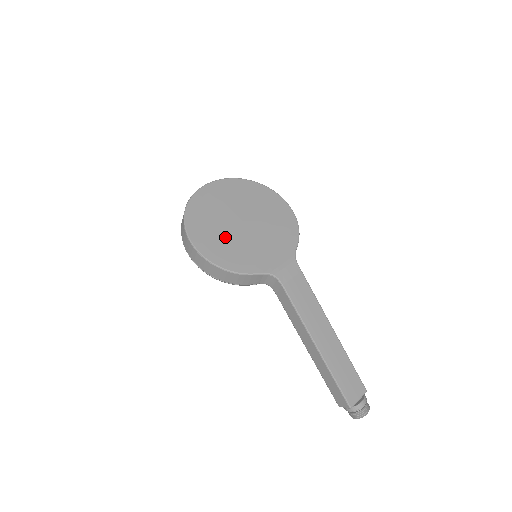
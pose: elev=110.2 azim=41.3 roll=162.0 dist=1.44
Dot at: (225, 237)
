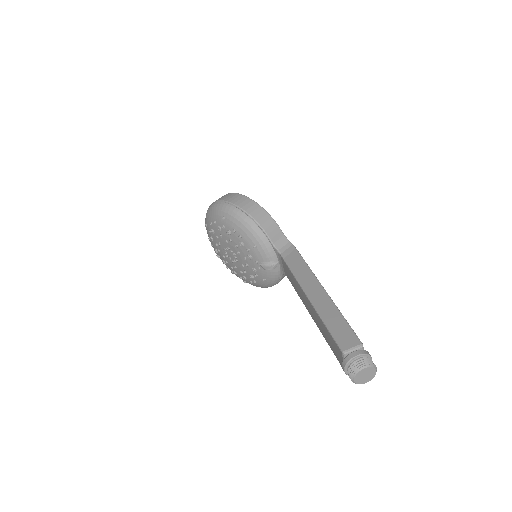
Dot at: occluded
